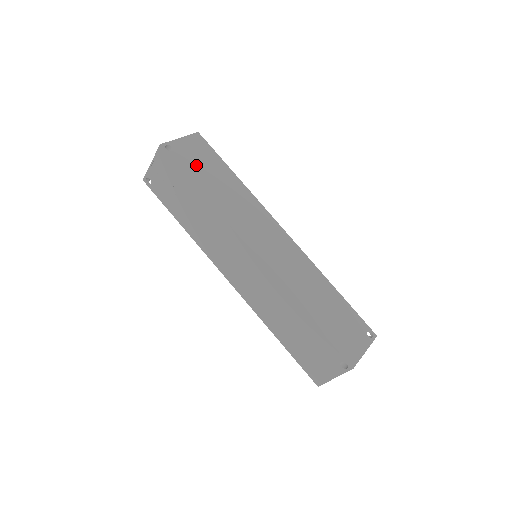
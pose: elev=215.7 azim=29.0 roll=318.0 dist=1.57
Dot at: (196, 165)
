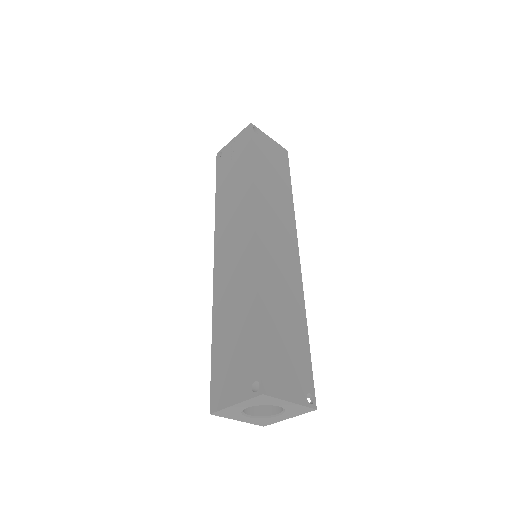
Dot at: (266, 155)
